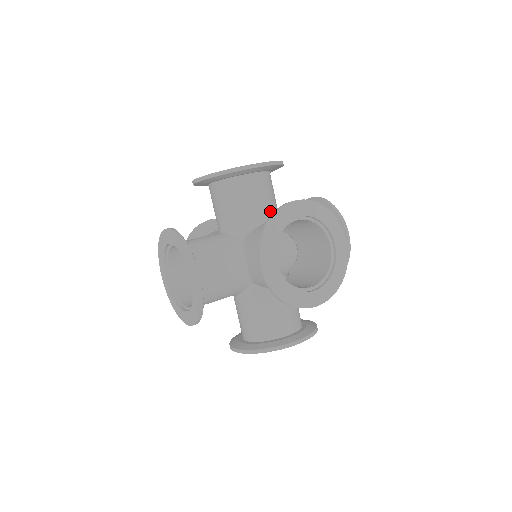
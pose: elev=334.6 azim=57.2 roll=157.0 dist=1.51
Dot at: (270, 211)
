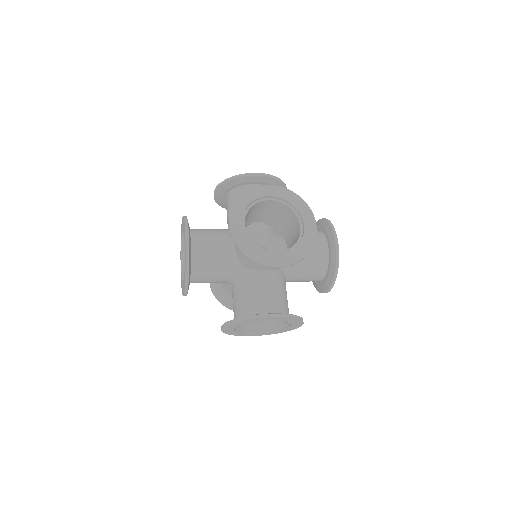
Dot at: occluded
